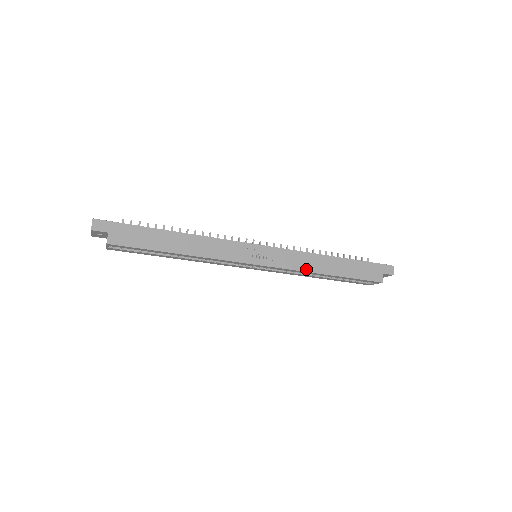
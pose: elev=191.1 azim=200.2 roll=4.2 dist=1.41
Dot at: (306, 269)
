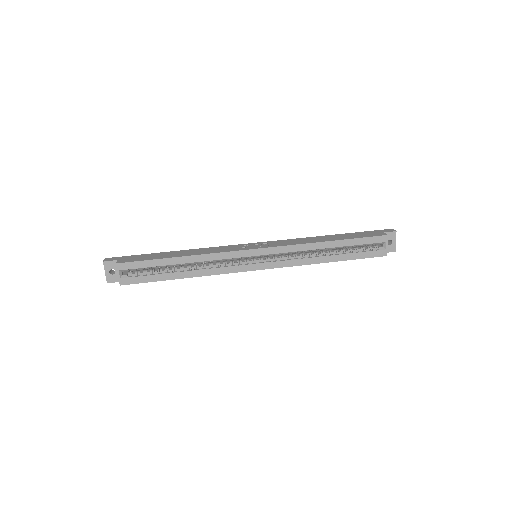
Dot at: (304, 243)
